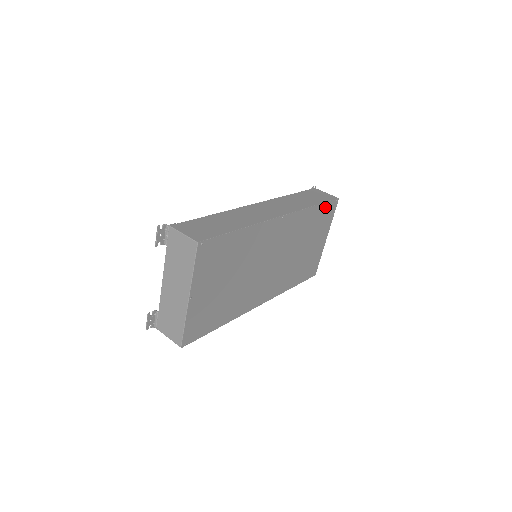
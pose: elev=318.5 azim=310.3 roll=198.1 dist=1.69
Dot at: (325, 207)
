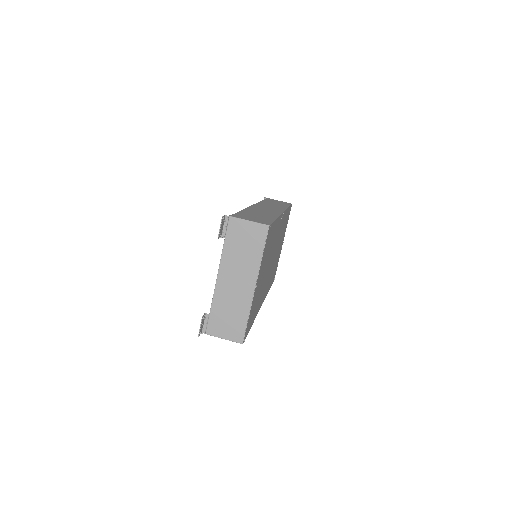
Dot at: (289, 210)
